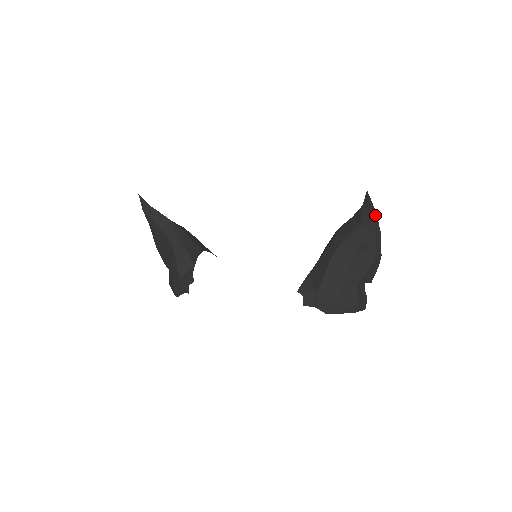
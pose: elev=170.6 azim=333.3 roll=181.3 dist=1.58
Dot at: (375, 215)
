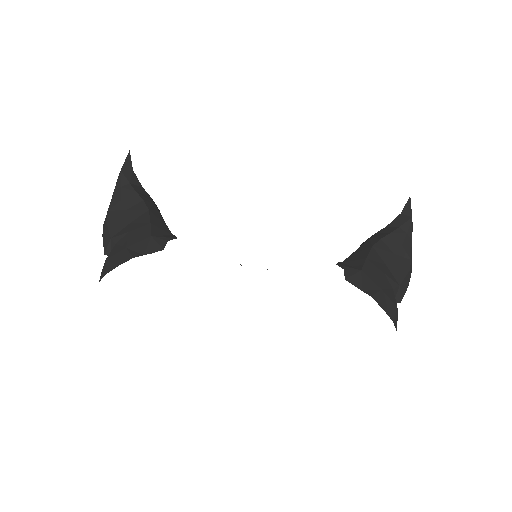
Dot at: (412, 225)
